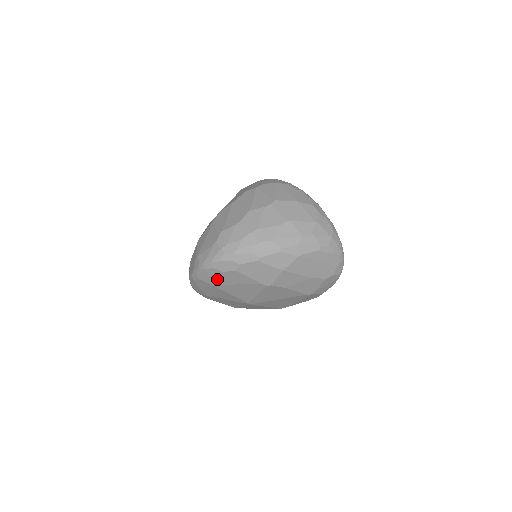
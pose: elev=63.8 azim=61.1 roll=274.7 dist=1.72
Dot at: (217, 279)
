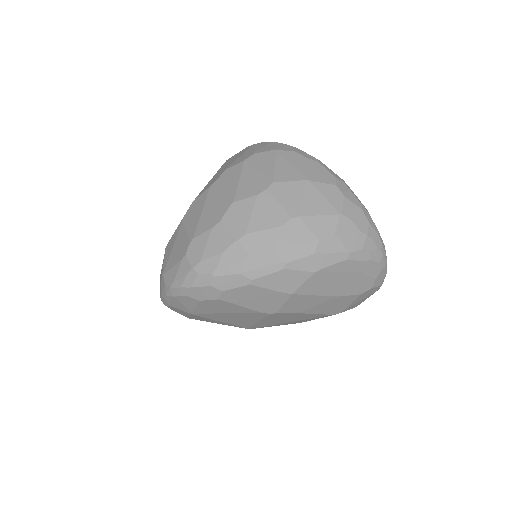
Dot at: (194, 308)
